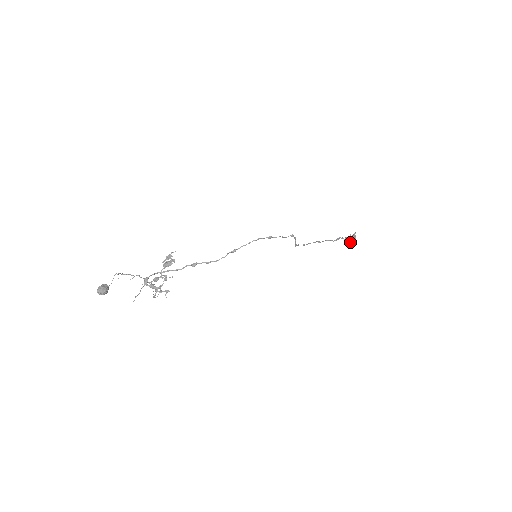
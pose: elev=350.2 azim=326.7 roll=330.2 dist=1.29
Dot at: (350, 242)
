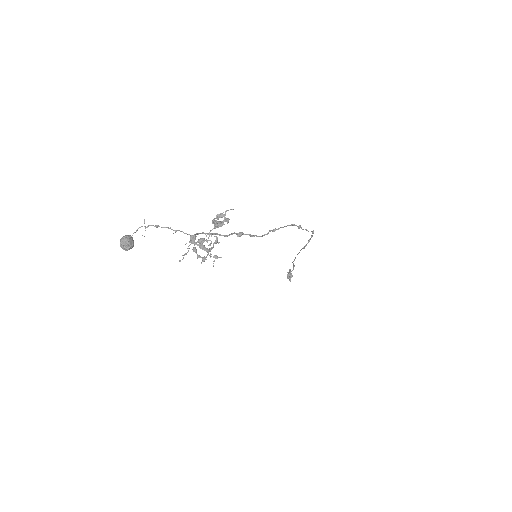
Dot at: (289, 277)
